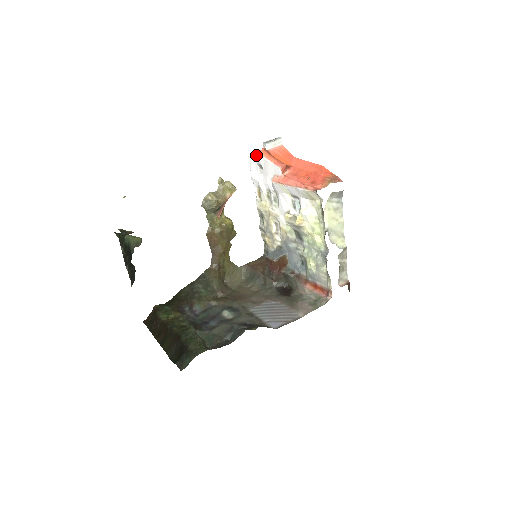
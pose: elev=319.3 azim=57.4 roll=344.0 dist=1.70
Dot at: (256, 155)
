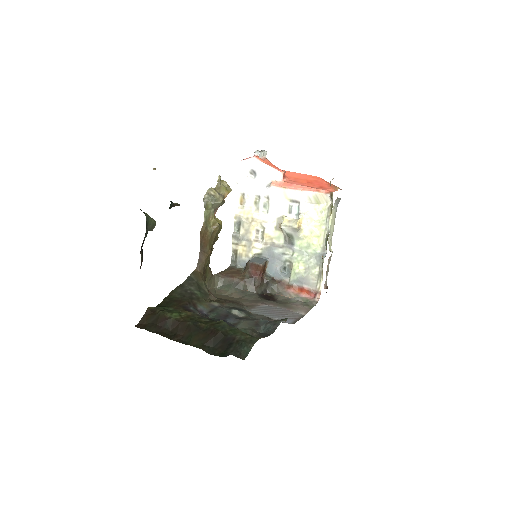
Dot at: (252, 160)
